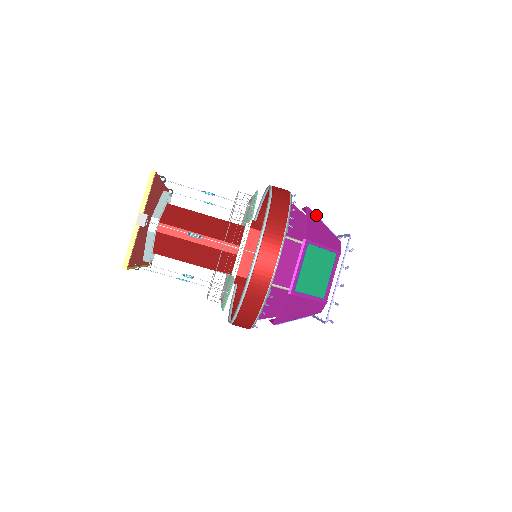
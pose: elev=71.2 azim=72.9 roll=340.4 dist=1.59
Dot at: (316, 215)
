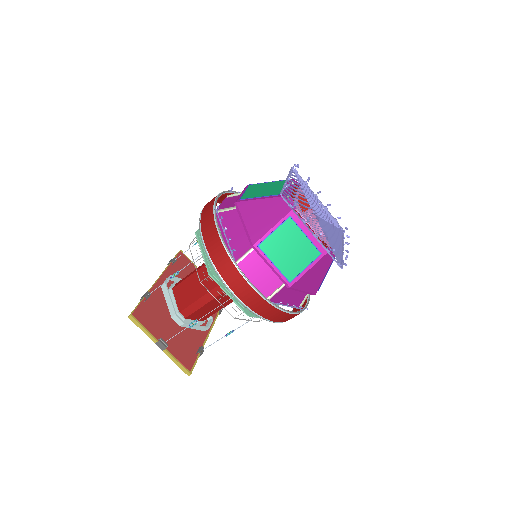
Dot at: (248, 199)
